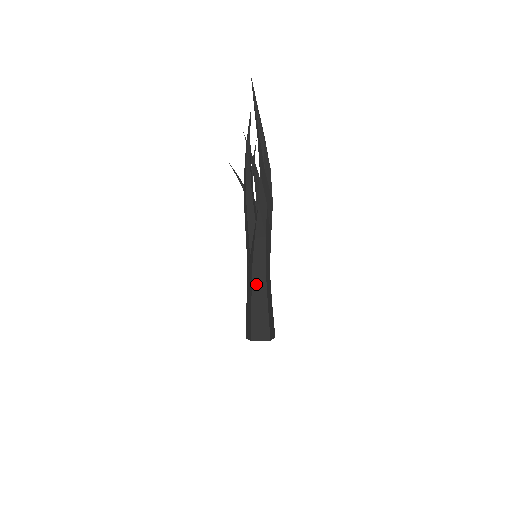
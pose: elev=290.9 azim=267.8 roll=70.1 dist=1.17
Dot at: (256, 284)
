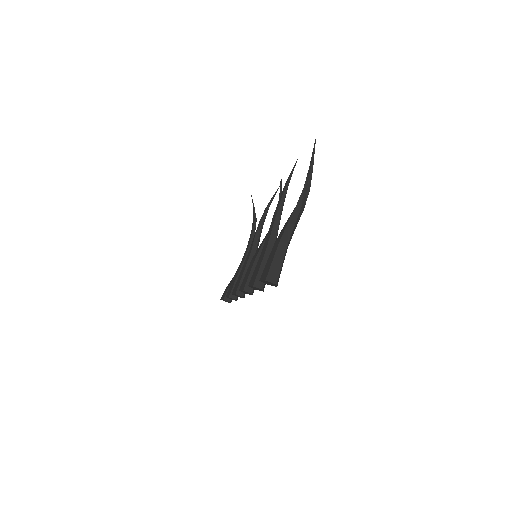
Dot at: (280, 249)
